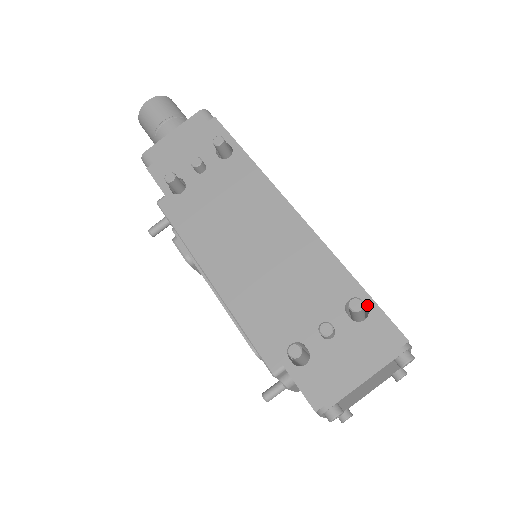
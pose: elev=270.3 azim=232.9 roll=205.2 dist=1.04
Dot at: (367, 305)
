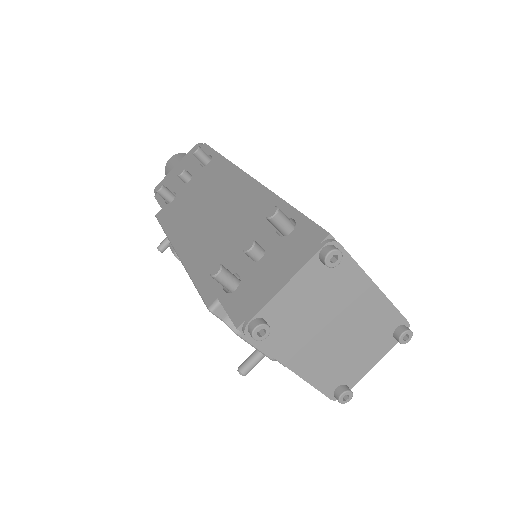
Dot at: (295, 219)
